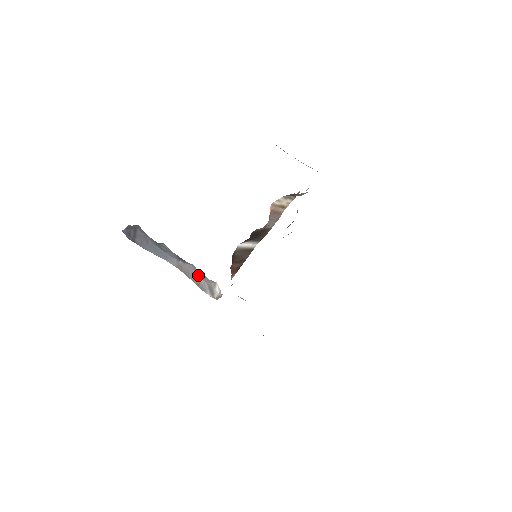
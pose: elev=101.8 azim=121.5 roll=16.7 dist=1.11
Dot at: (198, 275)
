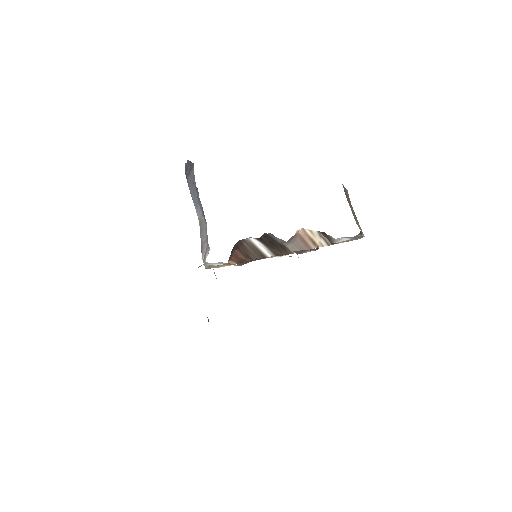
Dot at: (206, 236)
